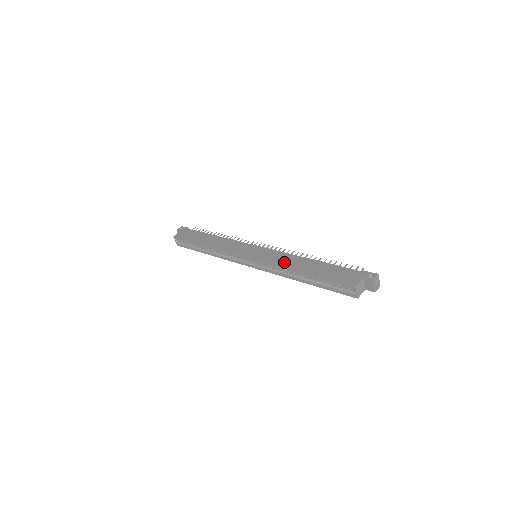
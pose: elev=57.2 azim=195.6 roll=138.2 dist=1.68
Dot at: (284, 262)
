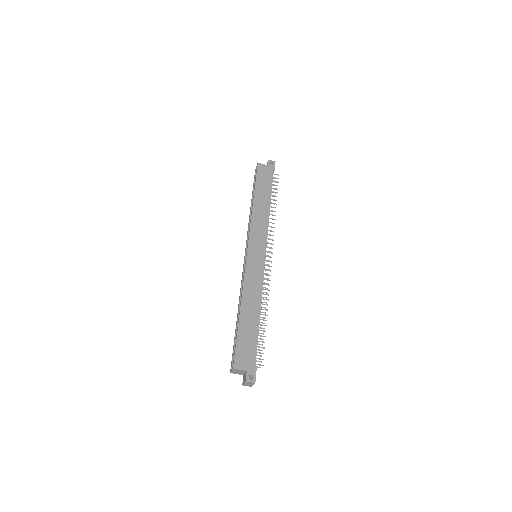
Dot at: (249, 289)
